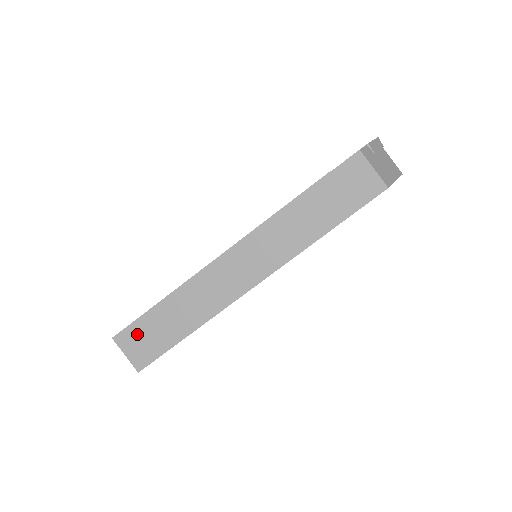
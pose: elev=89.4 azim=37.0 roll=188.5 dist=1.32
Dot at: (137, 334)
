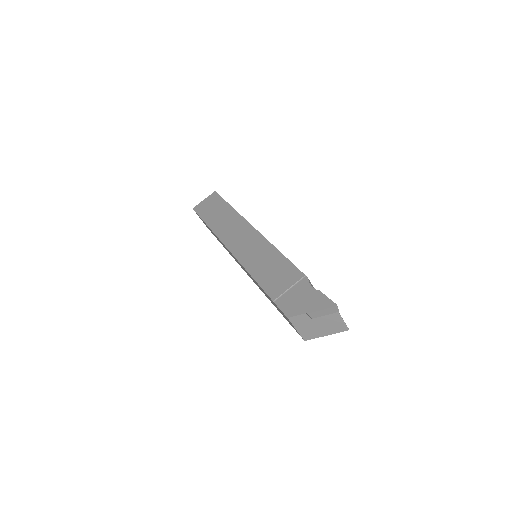
Dot at: (202, 220)
